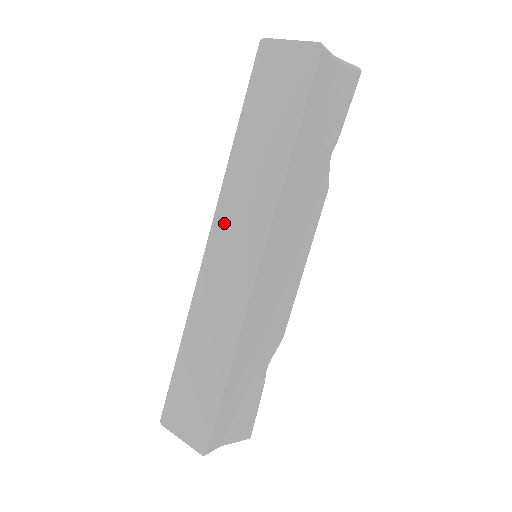
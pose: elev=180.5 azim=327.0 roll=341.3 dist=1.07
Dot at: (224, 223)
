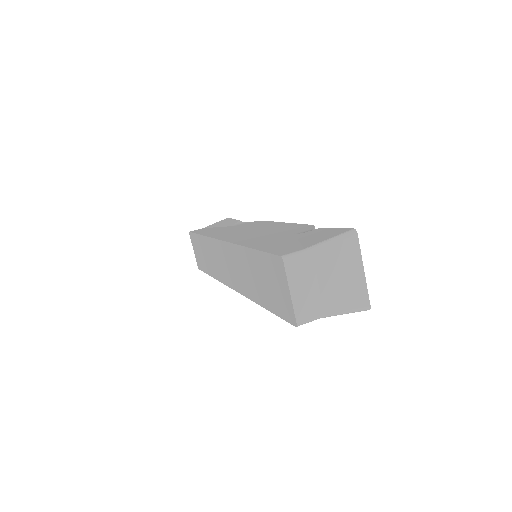
Dot at: (229, 253)
